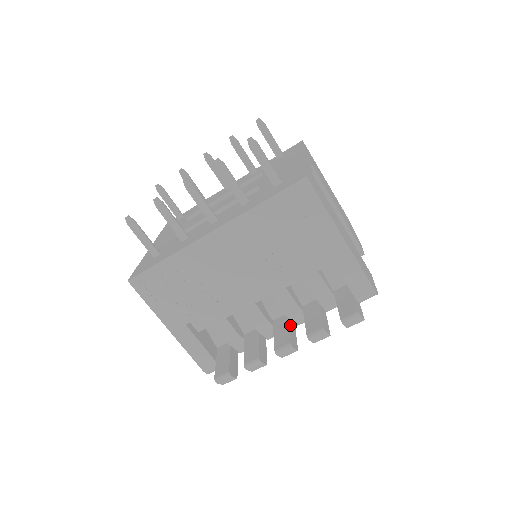
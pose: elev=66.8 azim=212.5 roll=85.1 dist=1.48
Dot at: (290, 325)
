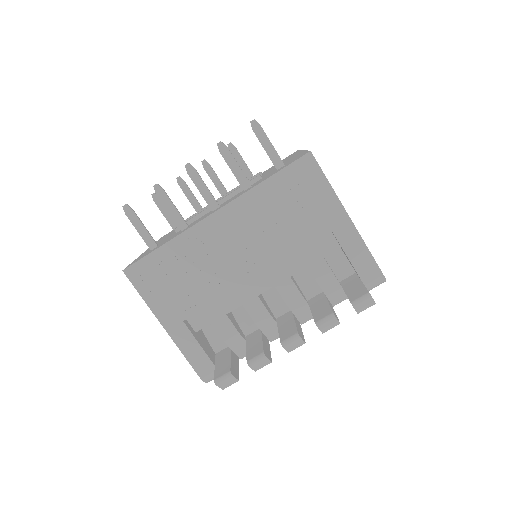
Dot at: (295, 320)
